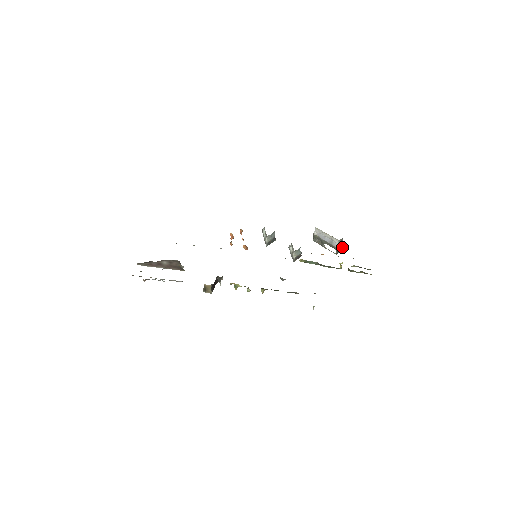
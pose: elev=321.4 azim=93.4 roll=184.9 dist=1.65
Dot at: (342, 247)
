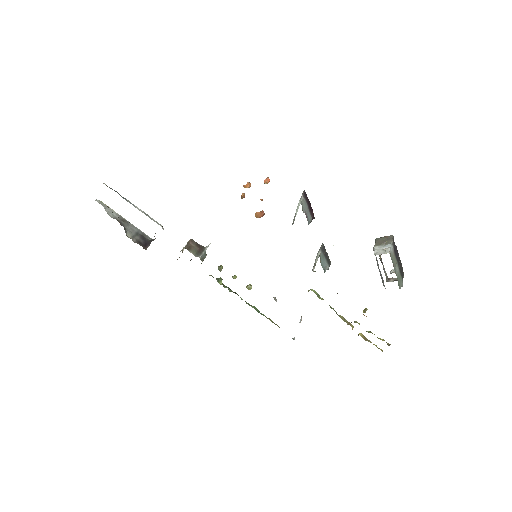
Dot at: occluded
